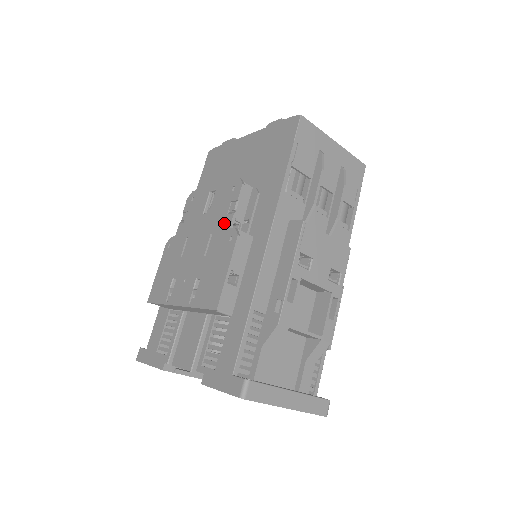
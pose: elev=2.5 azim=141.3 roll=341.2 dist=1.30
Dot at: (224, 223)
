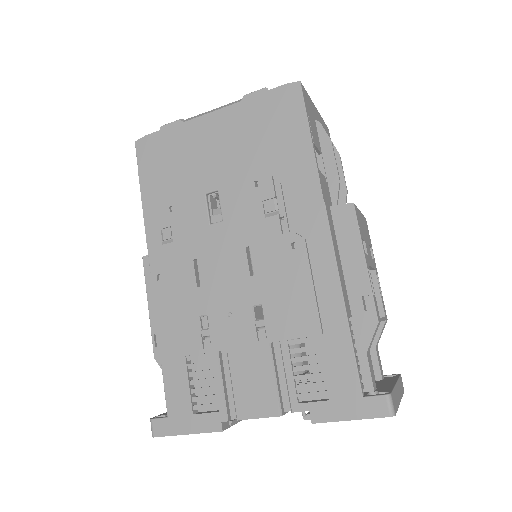
Dot at: (266, 229)
